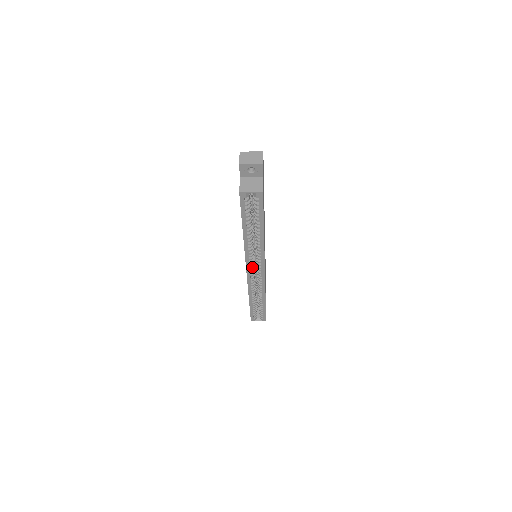
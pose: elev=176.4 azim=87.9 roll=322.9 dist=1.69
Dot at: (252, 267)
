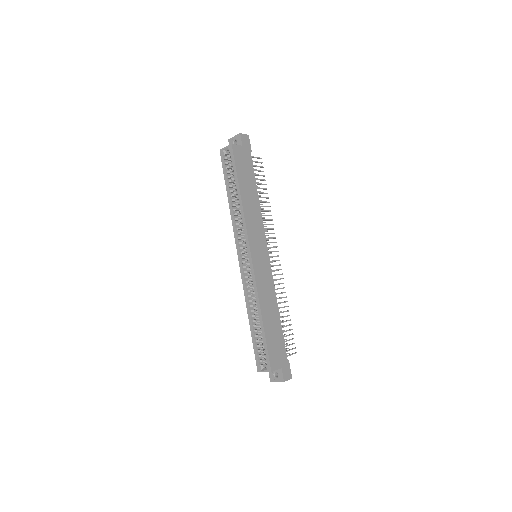
Dot at: (242, 253)
